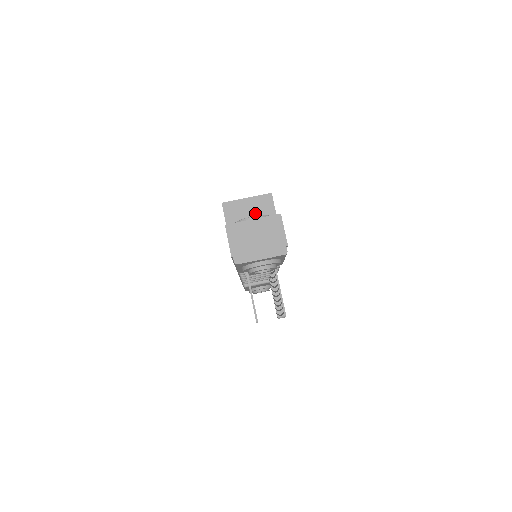
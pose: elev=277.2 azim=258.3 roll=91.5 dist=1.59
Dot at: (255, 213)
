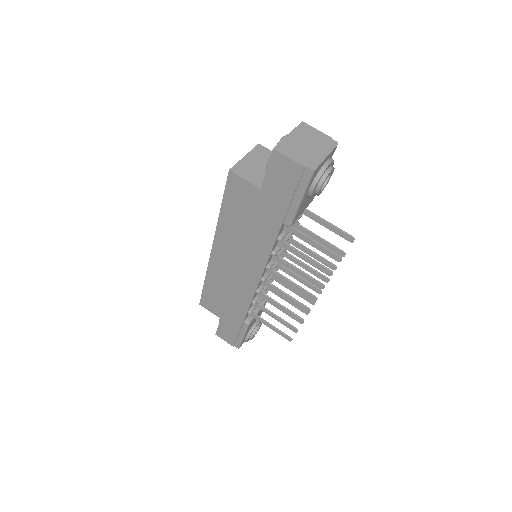
Dot at: (263, 163)
